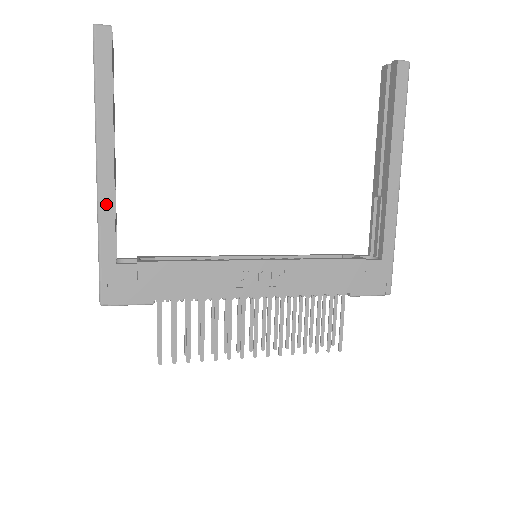
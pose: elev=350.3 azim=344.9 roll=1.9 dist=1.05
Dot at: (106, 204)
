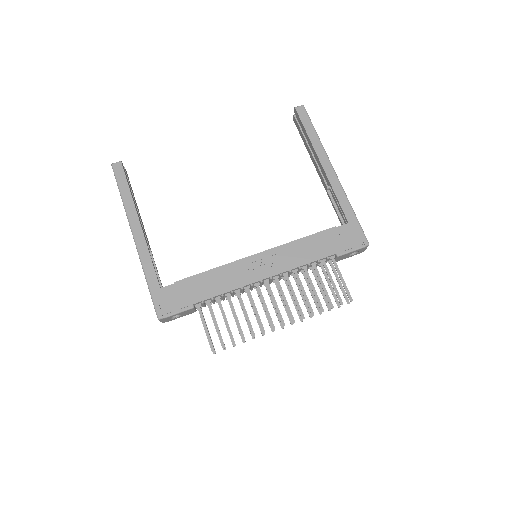
Dot at: (144, 254)
